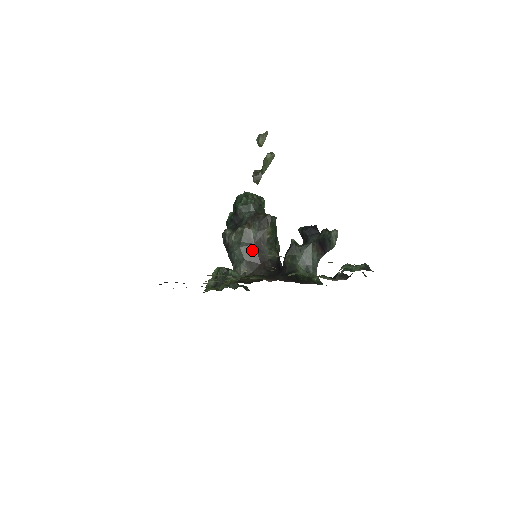
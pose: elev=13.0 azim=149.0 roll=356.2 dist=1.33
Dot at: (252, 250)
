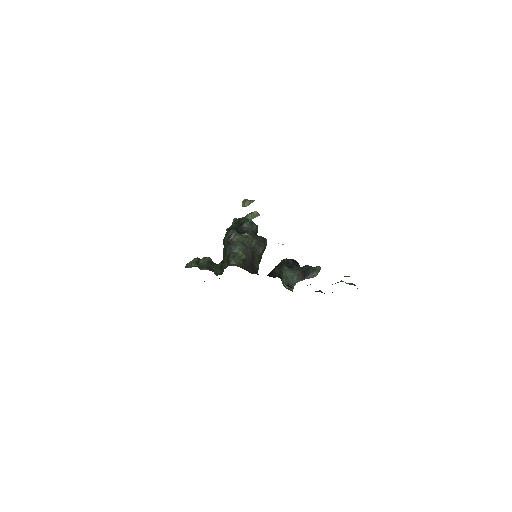
Dot at: (249, 253)
